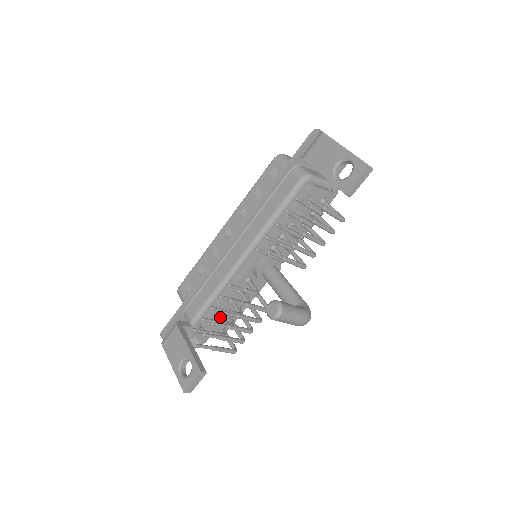
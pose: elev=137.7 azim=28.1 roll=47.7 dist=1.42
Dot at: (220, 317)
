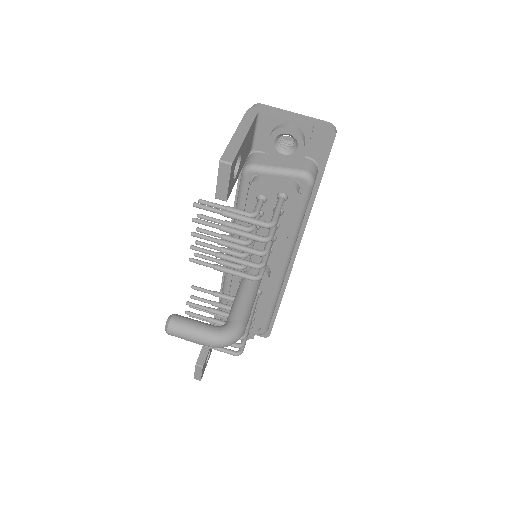
Dot at: occluded
